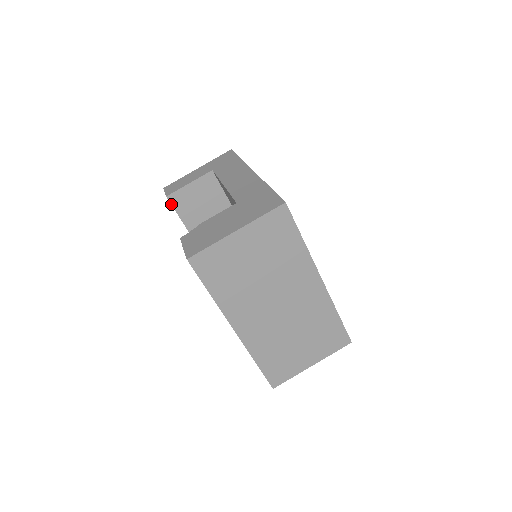
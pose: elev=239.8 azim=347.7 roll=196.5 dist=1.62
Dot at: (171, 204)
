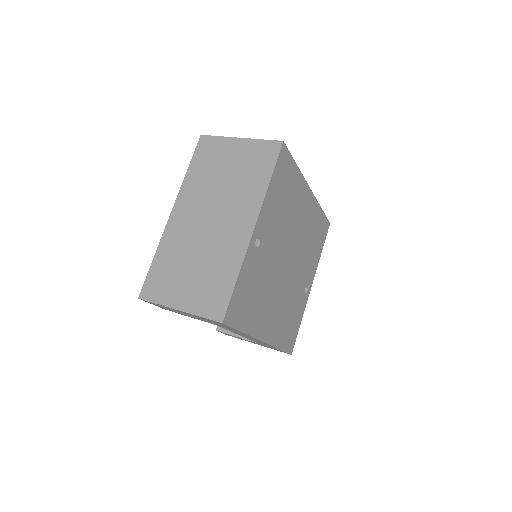
Dot at: occluded
